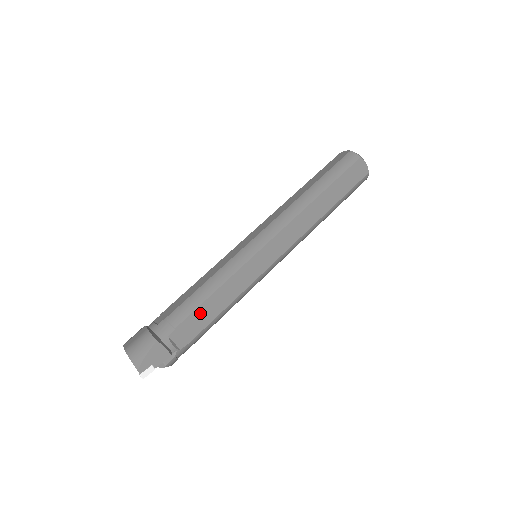
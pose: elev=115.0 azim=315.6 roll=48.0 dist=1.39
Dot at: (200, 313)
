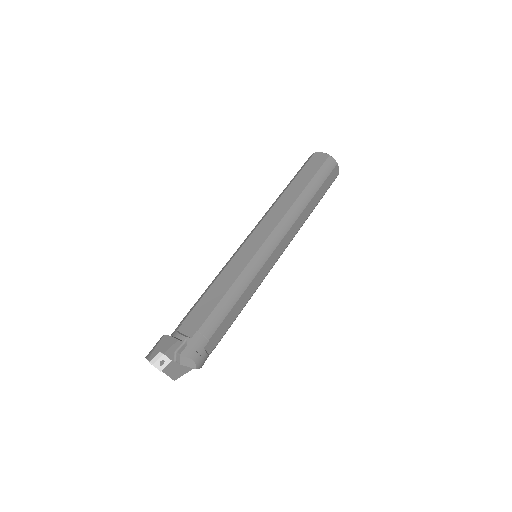
Dot at: (203, 304)
